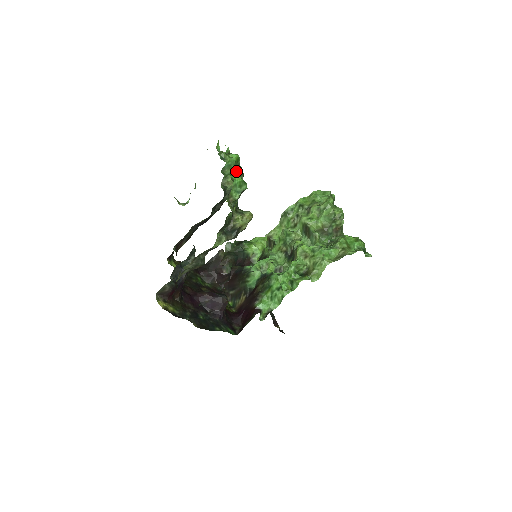
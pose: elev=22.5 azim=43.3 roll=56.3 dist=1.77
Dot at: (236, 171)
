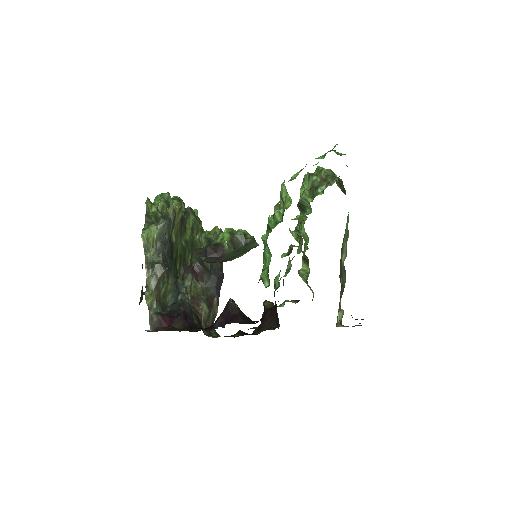
Dot at: occluded
